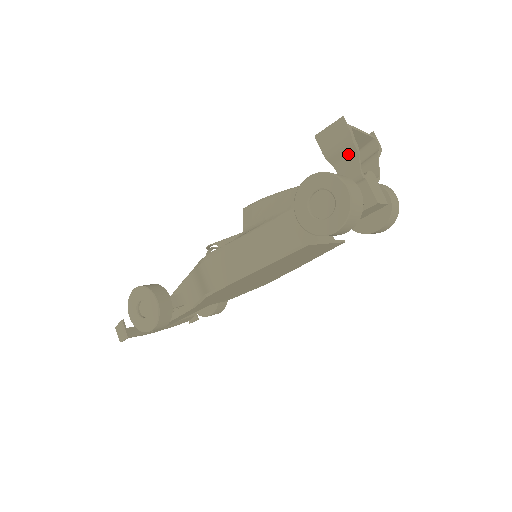
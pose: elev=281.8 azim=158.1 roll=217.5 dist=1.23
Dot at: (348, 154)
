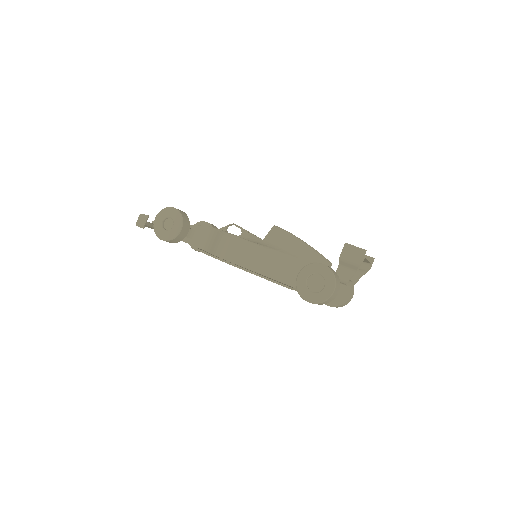
Dot at: (351, 268)
